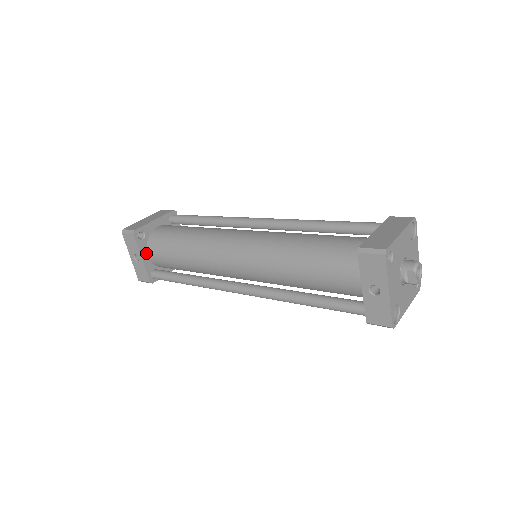
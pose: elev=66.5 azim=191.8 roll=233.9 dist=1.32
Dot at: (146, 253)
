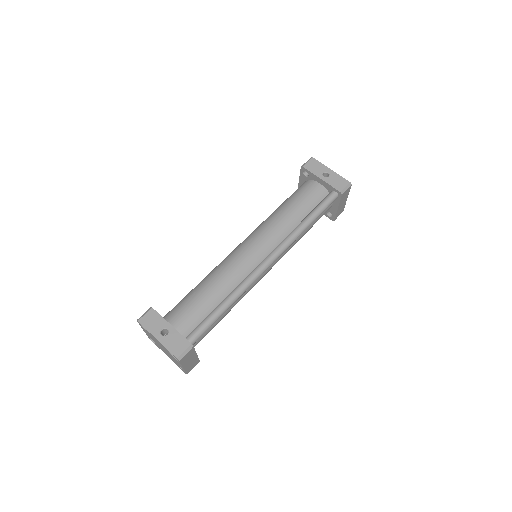
Dot at: occluded
